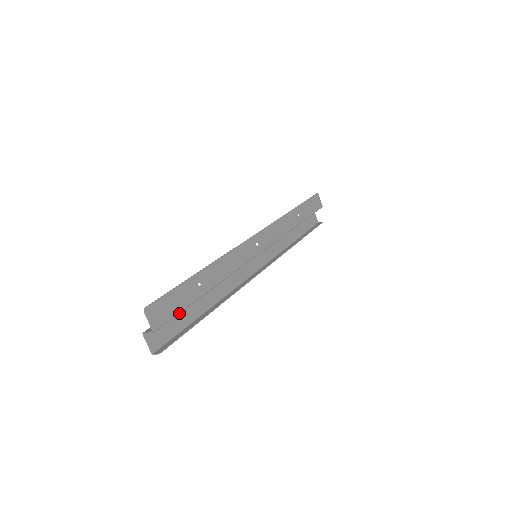
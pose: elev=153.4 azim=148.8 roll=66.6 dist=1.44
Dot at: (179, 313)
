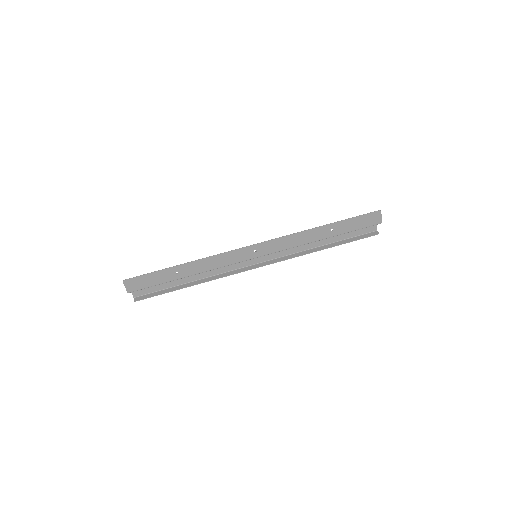
Dot at: occluded
